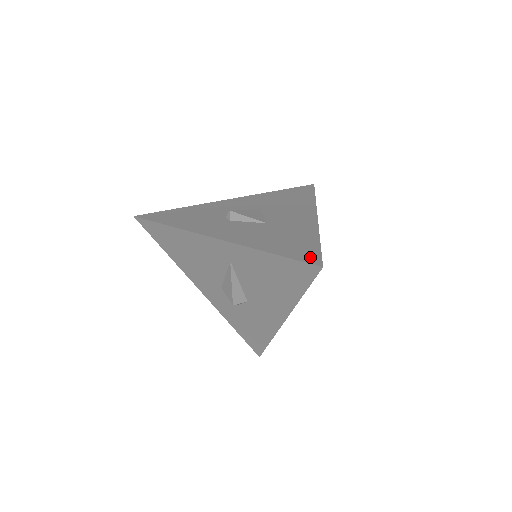
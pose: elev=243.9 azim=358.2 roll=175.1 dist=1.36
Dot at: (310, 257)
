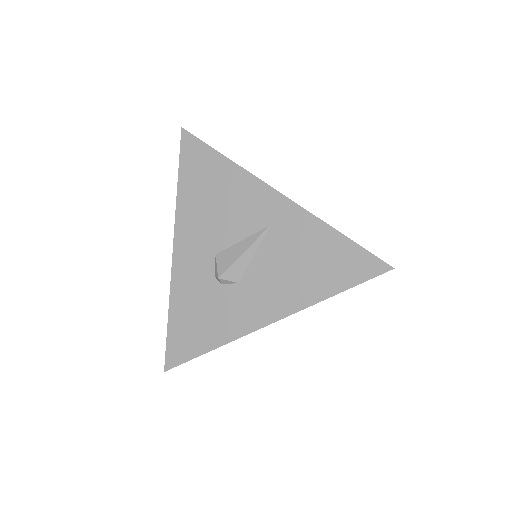
Dot at: occluded
